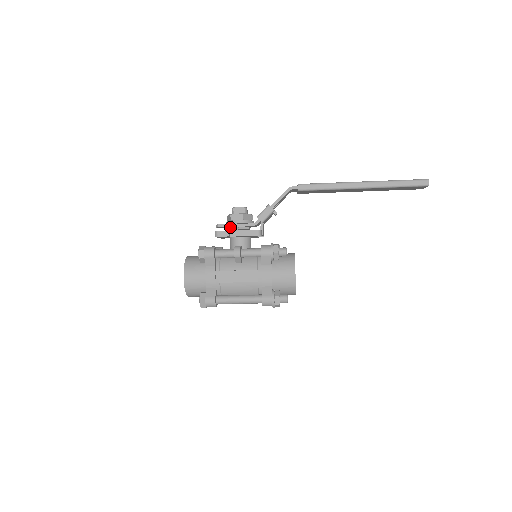
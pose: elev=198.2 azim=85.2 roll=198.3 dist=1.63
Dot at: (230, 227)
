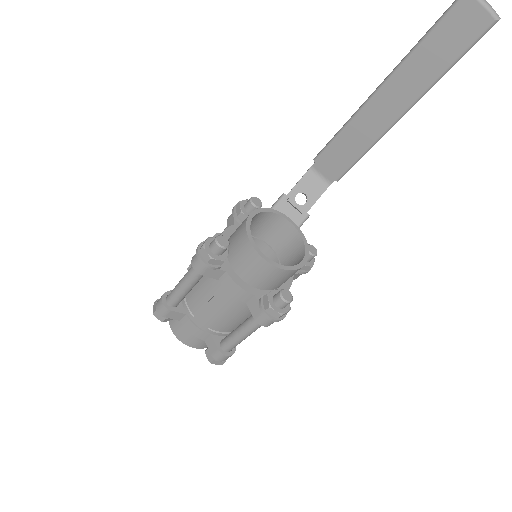
Dot at: occluded
